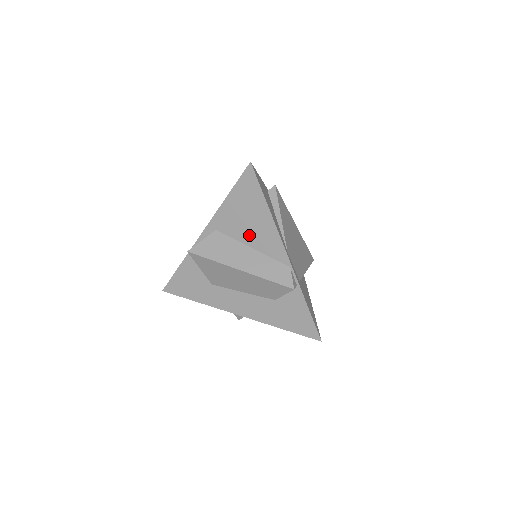
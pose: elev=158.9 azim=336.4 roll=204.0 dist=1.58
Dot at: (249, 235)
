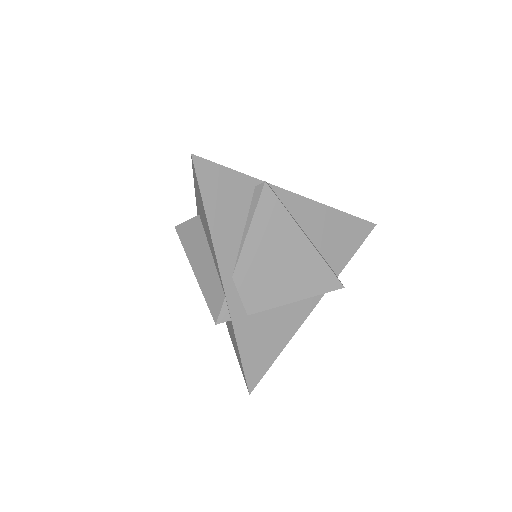
Dot at: (208, 237)
